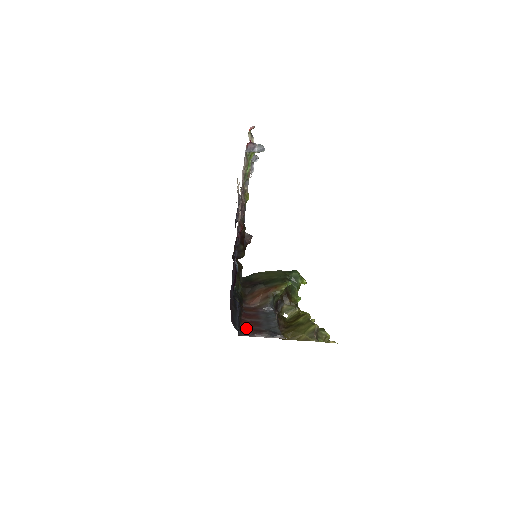
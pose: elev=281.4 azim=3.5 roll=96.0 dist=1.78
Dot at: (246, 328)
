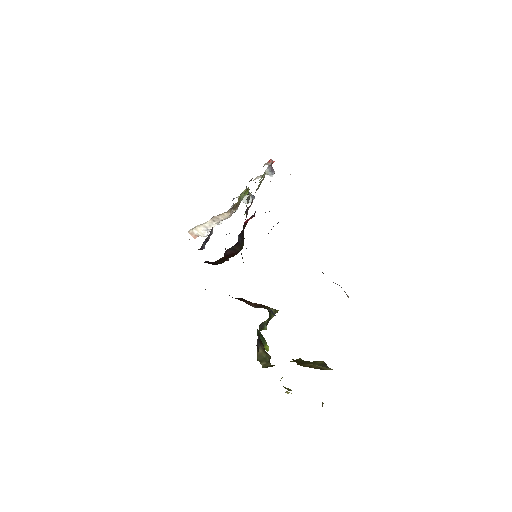
Dot at: occluded
